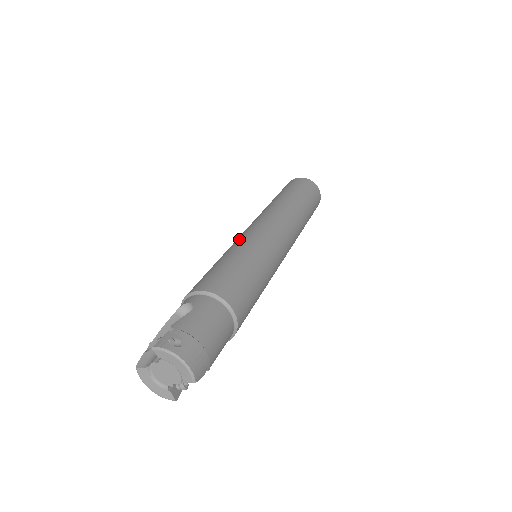
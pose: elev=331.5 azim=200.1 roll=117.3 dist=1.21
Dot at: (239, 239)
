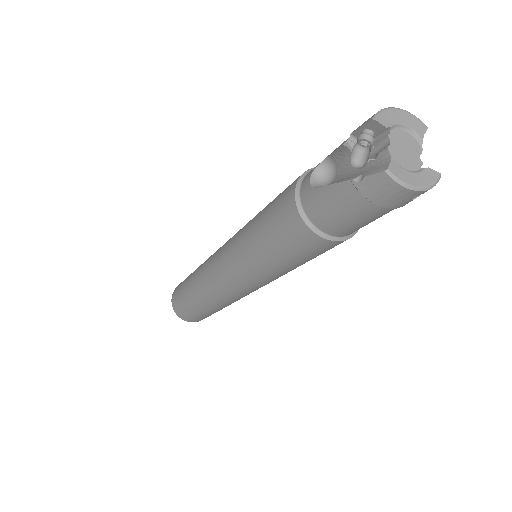
Dot at: (234, 240)
